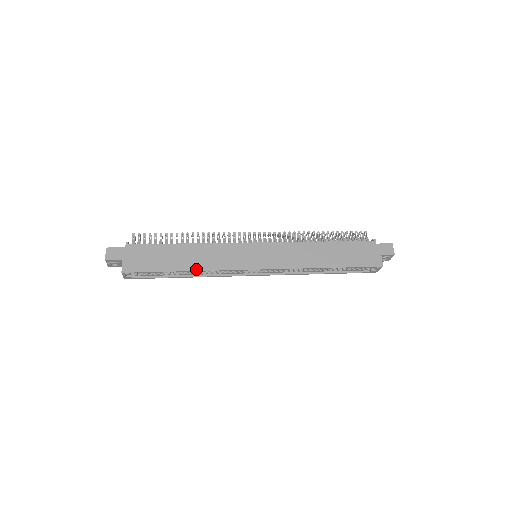
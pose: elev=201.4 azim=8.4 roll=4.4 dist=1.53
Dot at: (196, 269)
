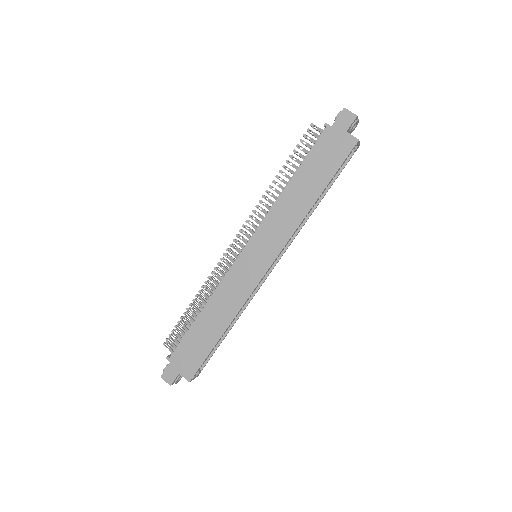
Dot at: (229, 322)
